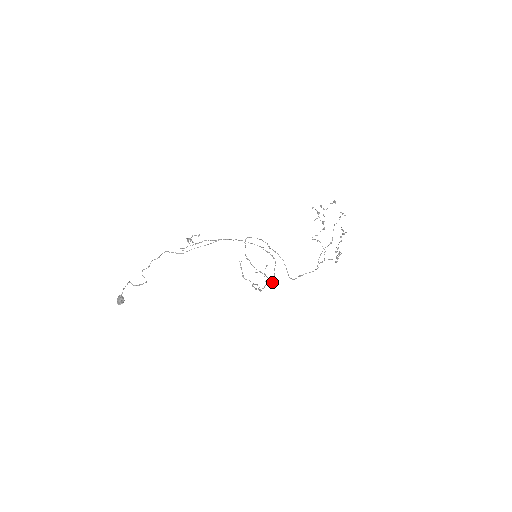
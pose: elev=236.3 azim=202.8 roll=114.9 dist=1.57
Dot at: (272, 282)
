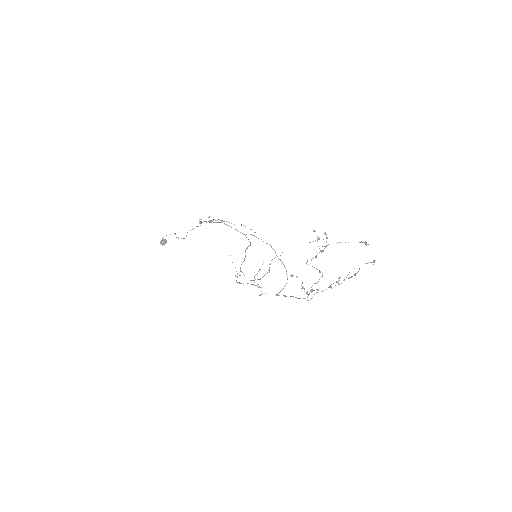
Dot at: (260, 287)
